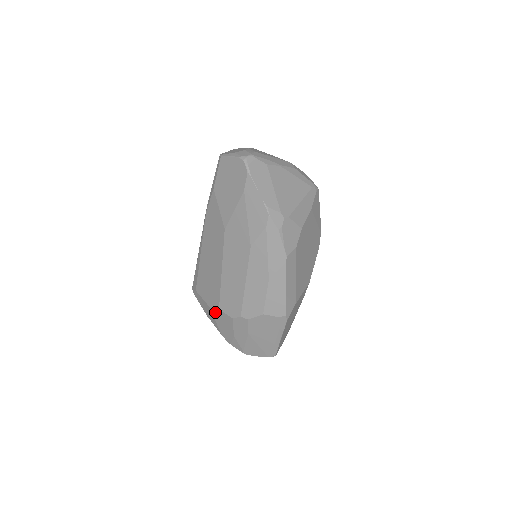
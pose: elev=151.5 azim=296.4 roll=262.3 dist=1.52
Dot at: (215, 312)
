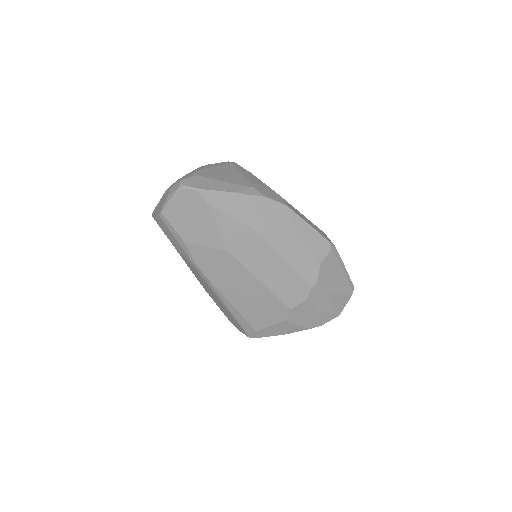
Dot at: (290, 317)
